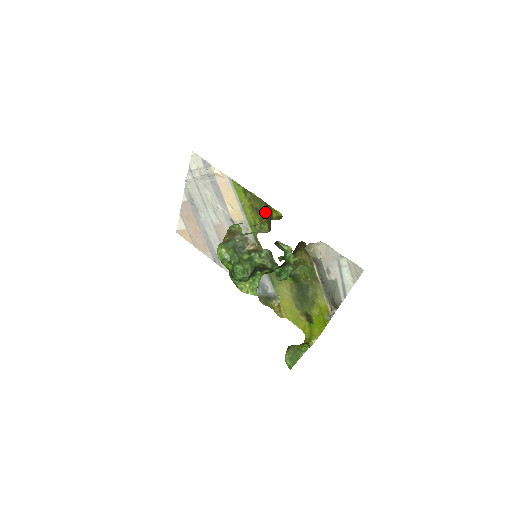
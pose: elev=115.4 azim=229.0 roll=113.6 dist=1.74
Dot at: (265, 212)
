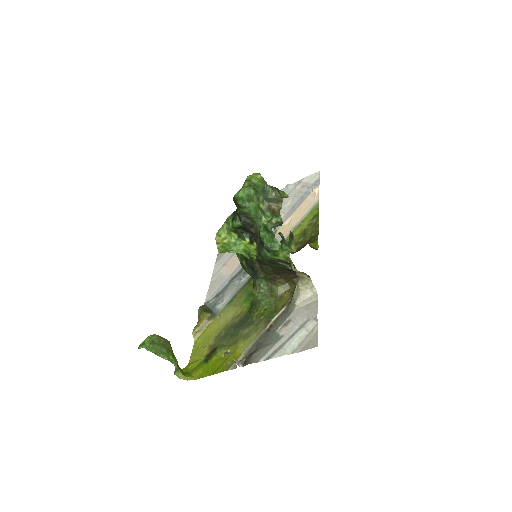
Dot at: (308, 240)
